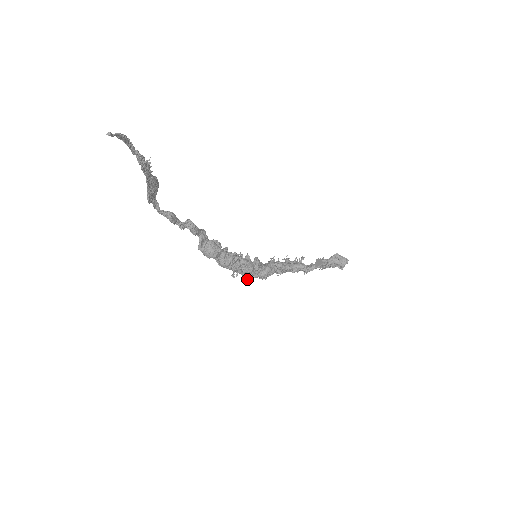
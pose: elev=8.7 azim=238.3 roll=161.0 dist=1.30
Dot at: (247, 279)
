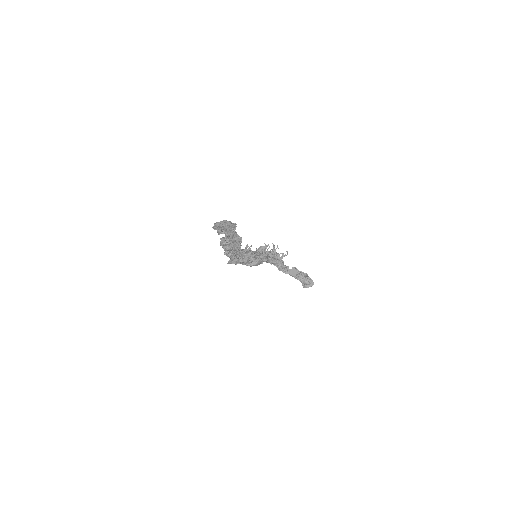
Dot at: occluded
